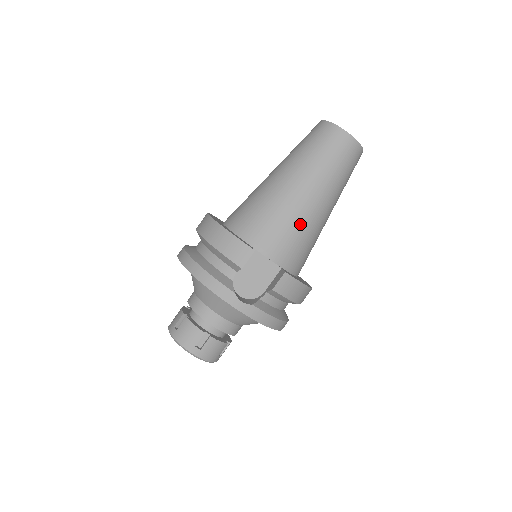
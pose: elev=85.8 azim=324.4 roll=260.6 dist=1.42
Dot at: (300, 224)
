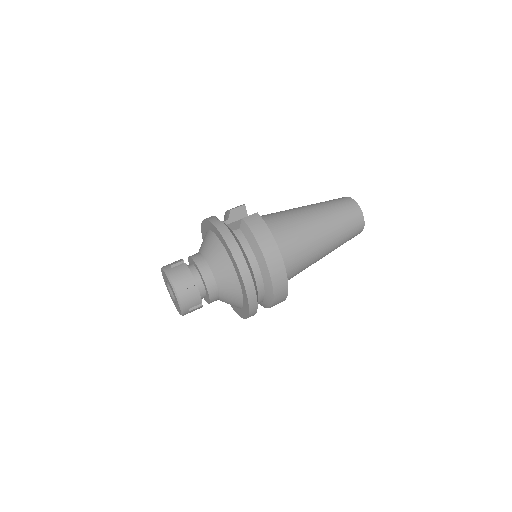
Dot at: (289, 216)
